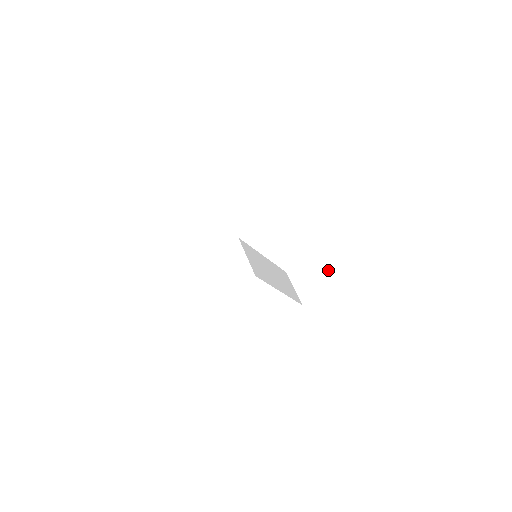
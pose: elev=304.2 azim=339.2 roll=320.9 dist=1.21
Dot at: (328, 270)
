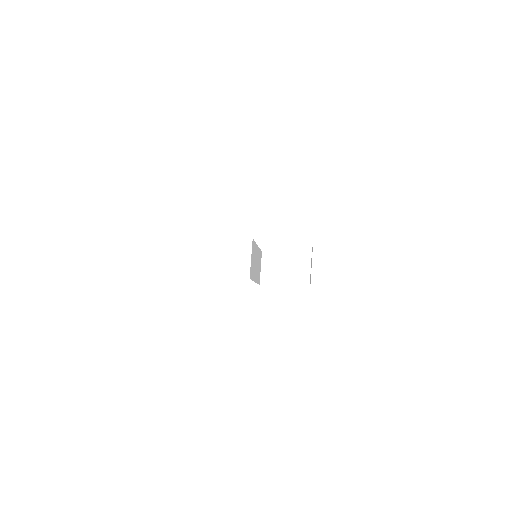
Dot at: (292, 272)
